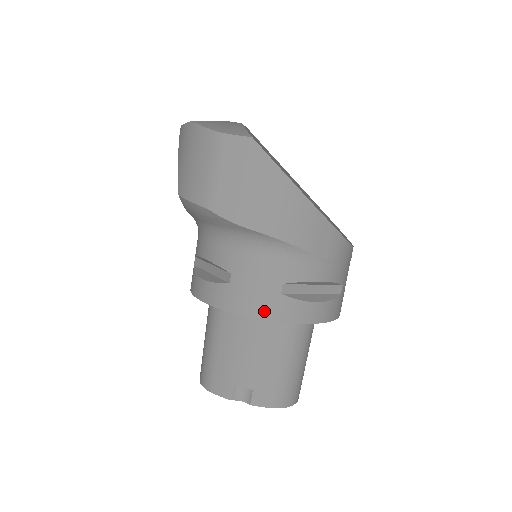
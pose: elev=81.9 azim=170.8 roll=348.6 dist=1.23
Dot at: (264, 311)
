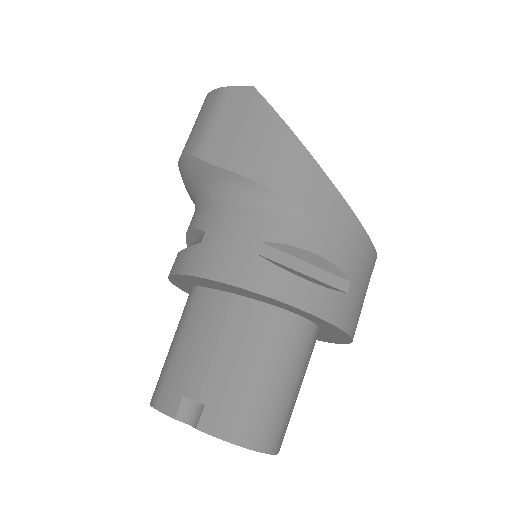
Dot at: (231, 273)
